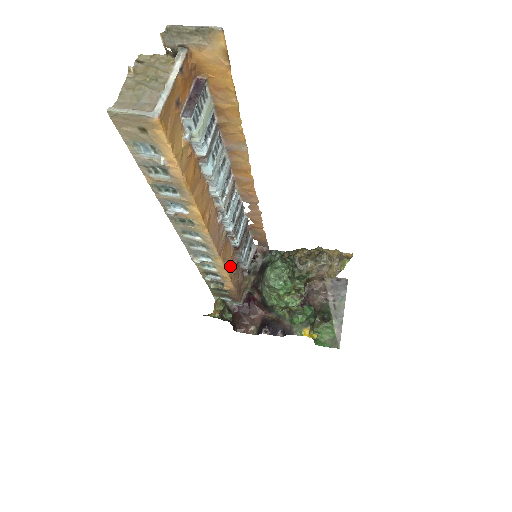
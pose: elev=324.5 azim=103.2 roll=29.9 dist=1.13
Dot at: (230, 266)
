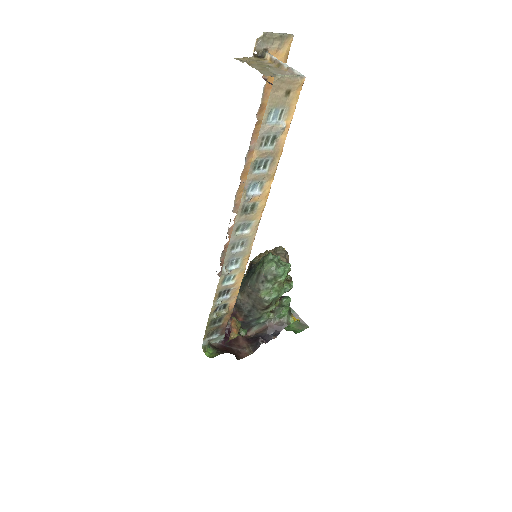
Dot at: occluded
